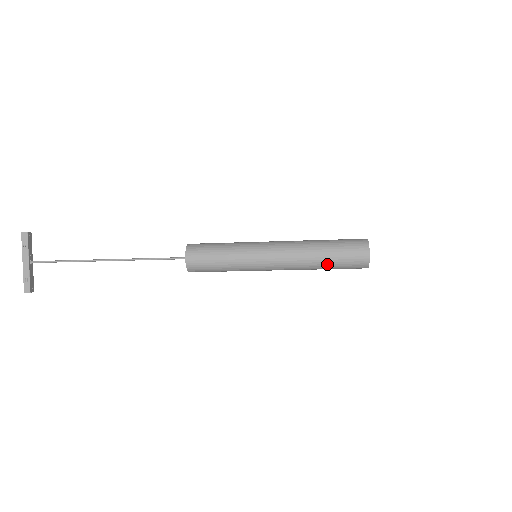
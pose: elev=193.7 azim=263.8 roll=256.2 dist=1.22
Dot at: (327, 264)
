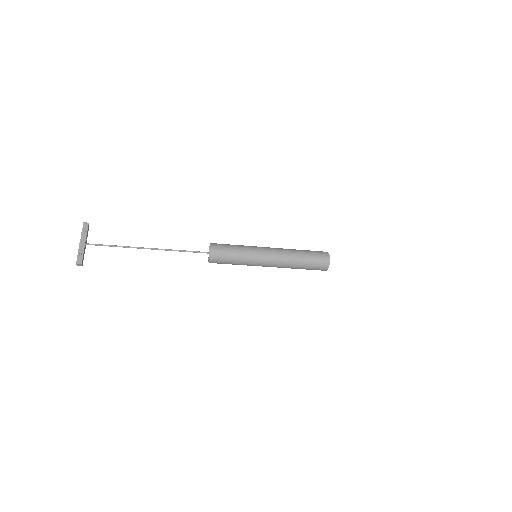
Dot at: (304, 262)
